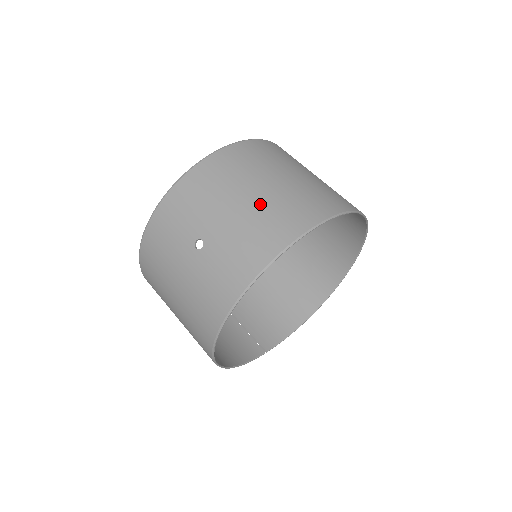
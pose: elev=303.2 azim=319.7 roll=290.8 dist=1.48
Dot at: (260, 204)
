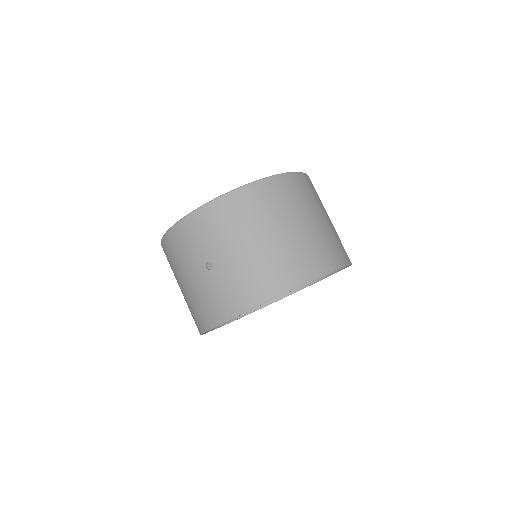
Dot at: (265, 252)
